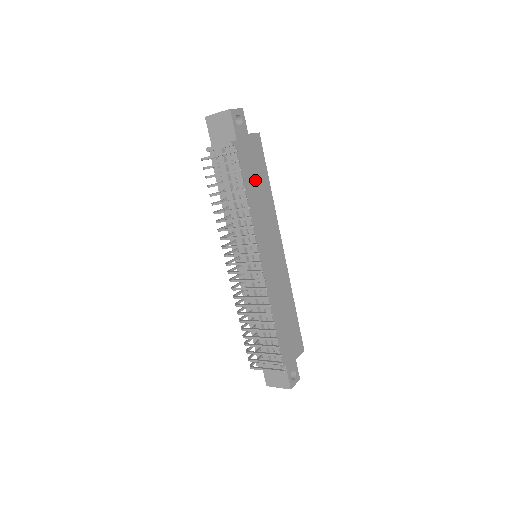
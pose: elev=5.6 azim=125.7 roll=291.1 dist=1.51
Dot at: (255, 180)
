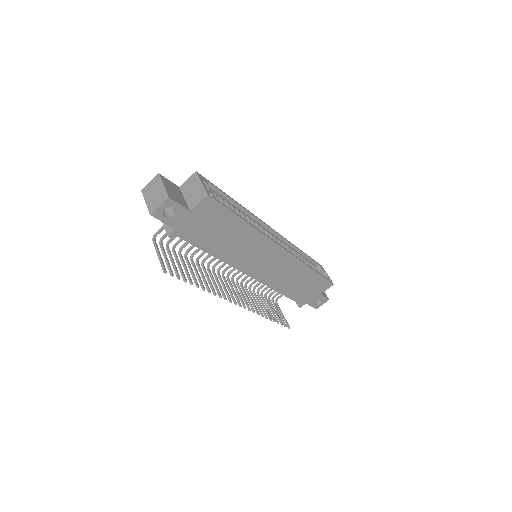
Dot at: (219, 235)
